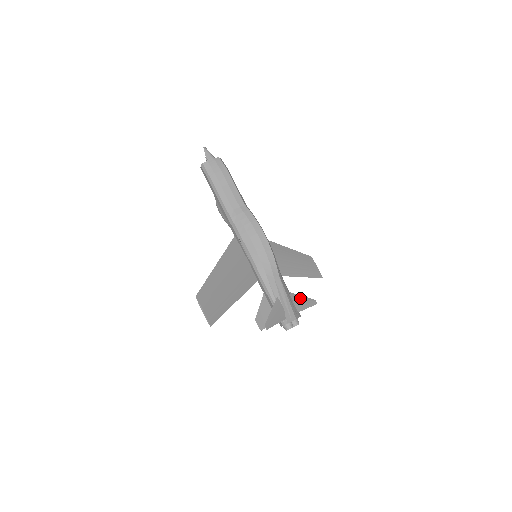
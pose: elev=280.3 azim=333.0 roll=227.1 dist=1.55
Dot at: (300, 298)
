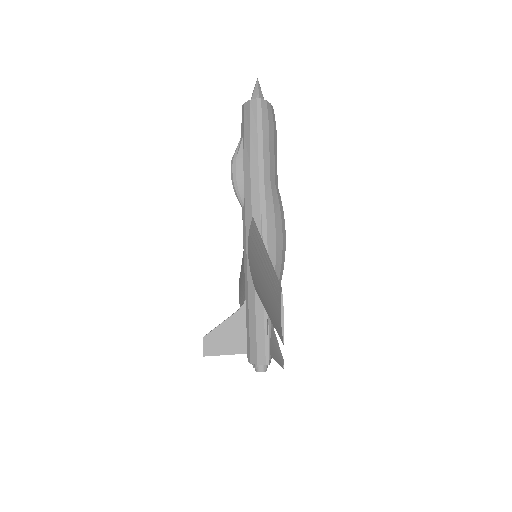
Dot at: occluded
